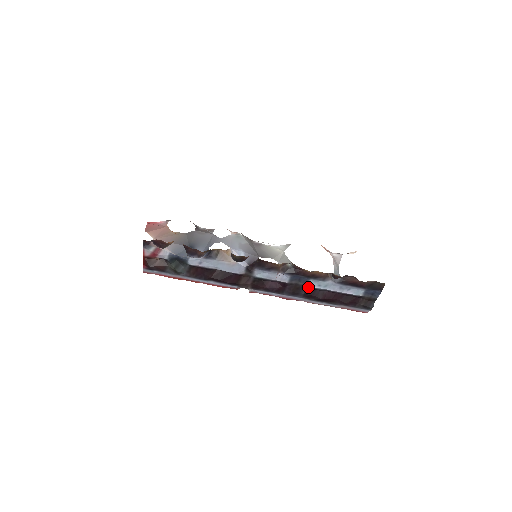
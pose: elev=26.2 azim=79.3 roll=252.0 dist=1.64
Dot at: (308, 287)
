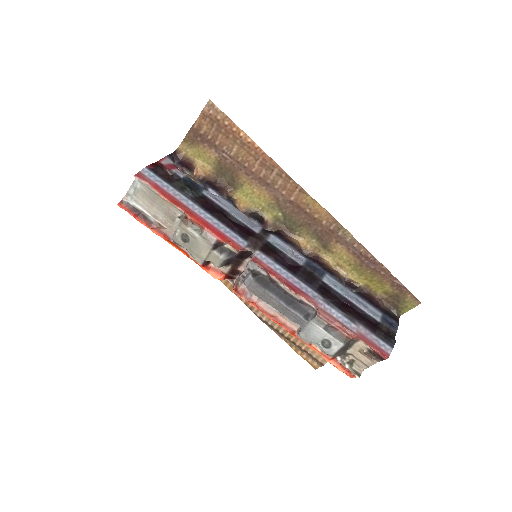
Dot at: (323, 282)
